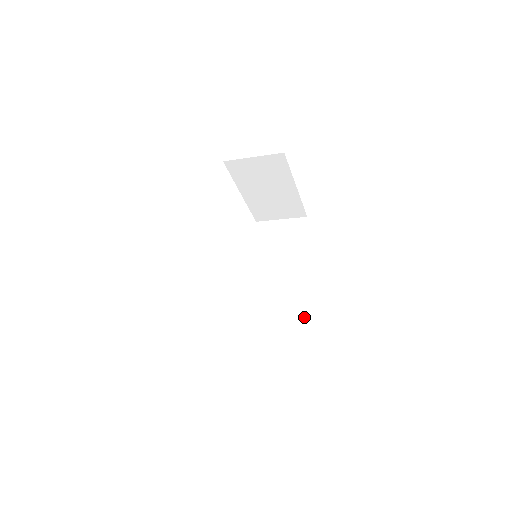
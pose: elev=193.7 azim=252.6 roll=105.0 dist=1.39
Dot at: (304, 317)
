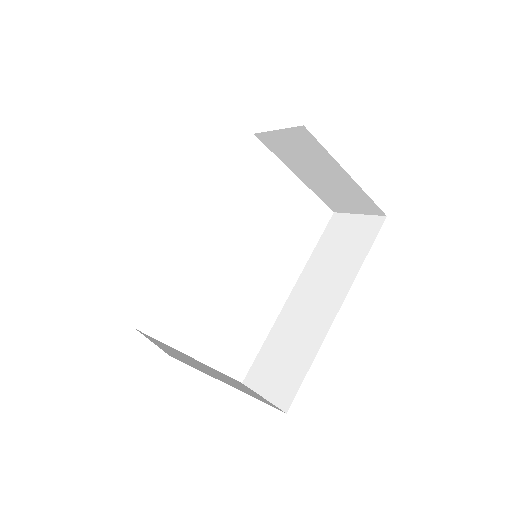
Dot at: (319, 348)
